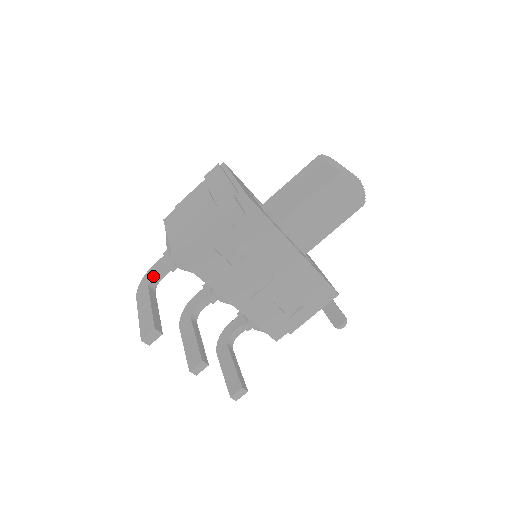
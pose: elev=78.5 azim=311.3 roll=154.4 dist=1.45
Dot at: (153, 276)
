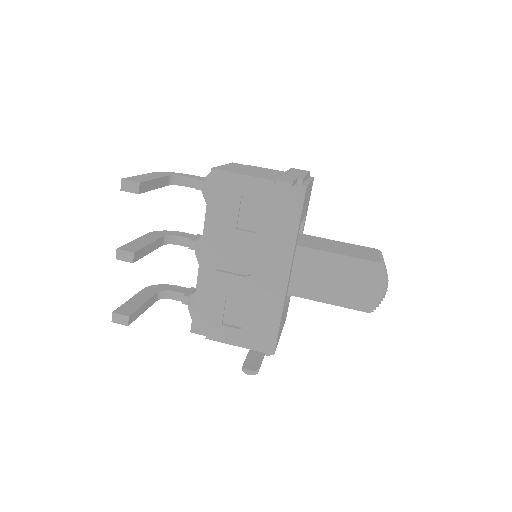
Dot at: (181, 176)
